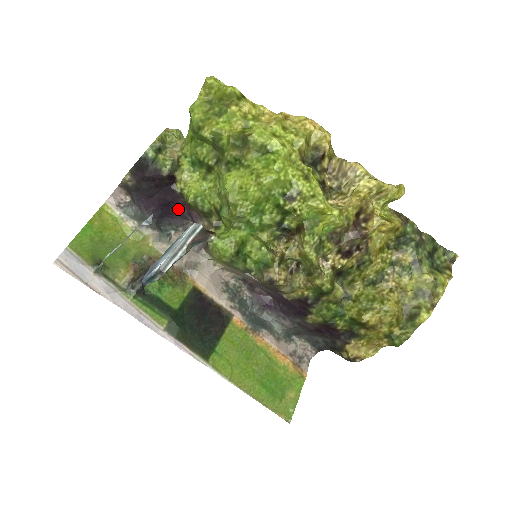
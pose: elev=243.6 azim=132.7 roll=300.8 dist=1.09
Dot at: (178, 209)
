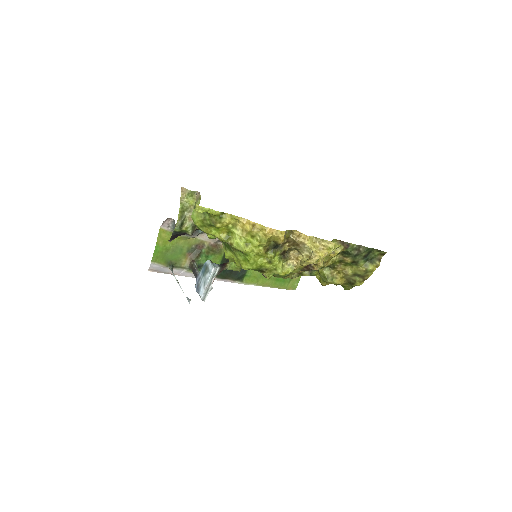
Dot at: occluded
